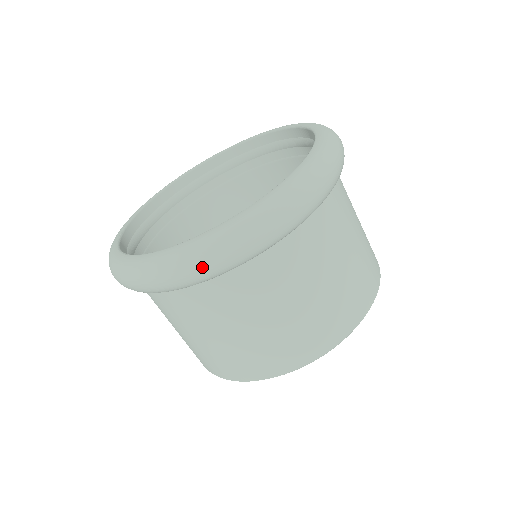
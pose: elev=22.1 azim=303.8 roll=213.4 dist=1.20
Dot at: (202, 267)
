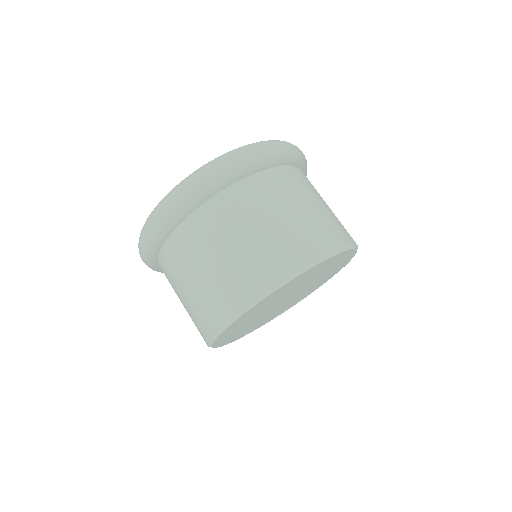
Dot at: (150, 225)
